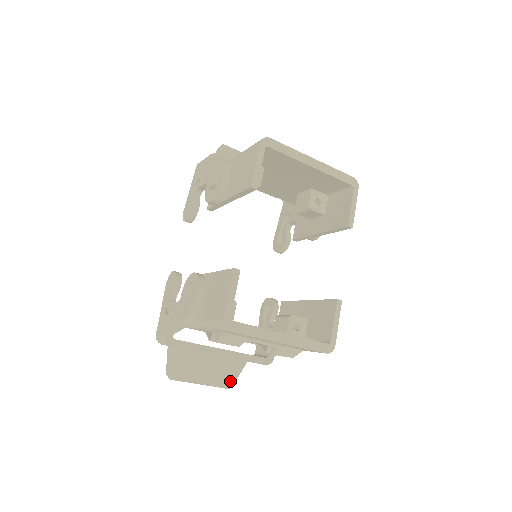
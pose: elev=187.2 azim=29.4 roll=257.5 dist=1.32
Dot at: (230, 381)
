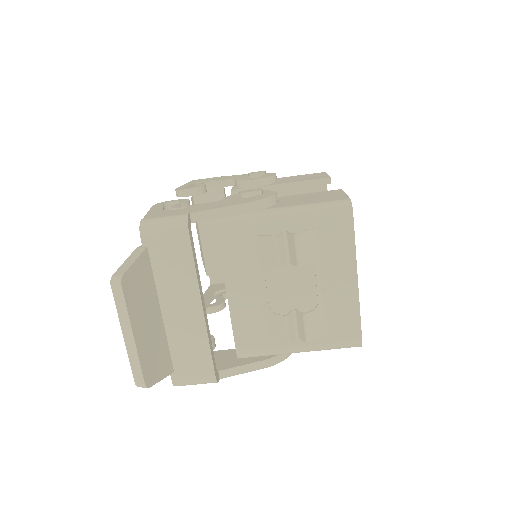
Dot at: (152, 376)
